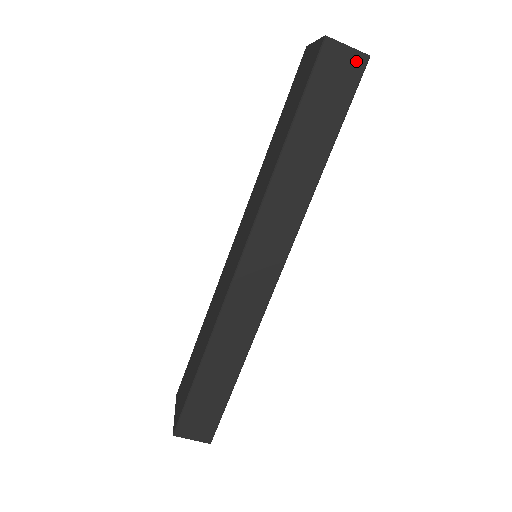
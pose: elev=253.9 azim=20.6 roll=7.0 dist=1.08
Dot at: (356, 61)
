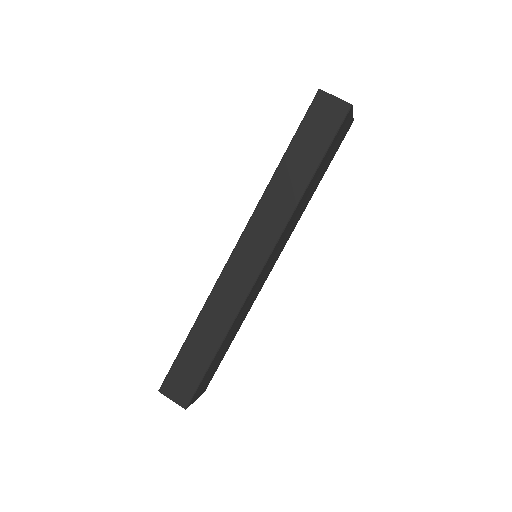
Dot at: (341, 107)
